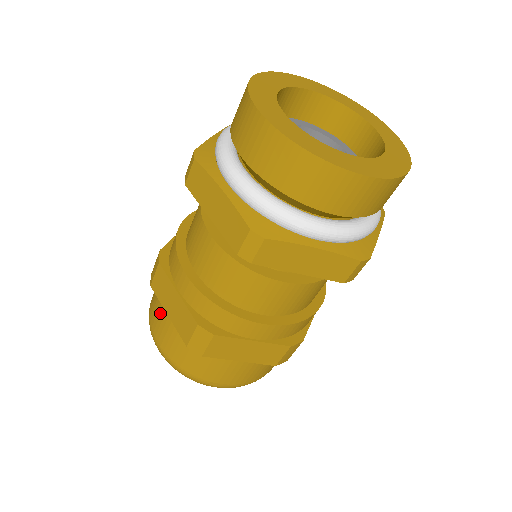
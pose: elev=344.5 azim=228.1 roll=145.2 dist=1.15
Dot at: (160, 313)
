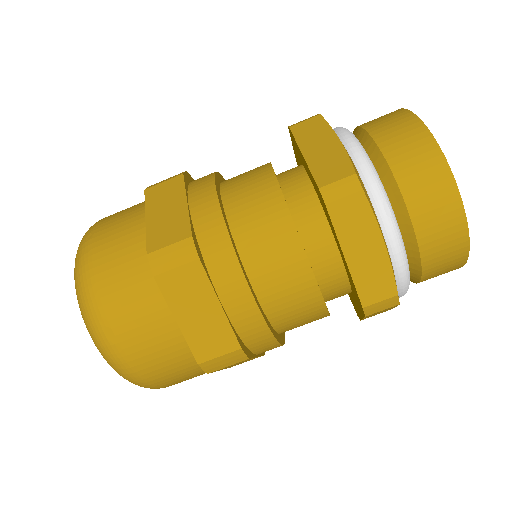
Dot at: (130, 218)
